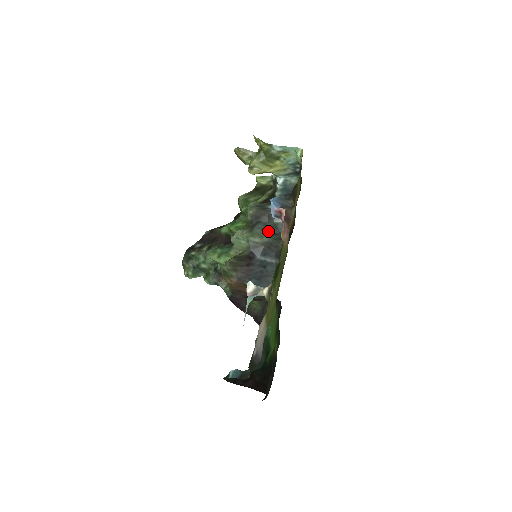
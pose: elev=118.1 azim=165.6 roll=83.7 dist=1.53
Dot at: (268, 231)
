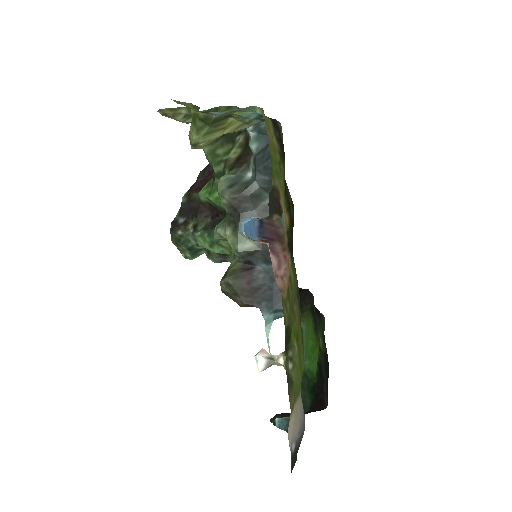
Dot at: occluded
